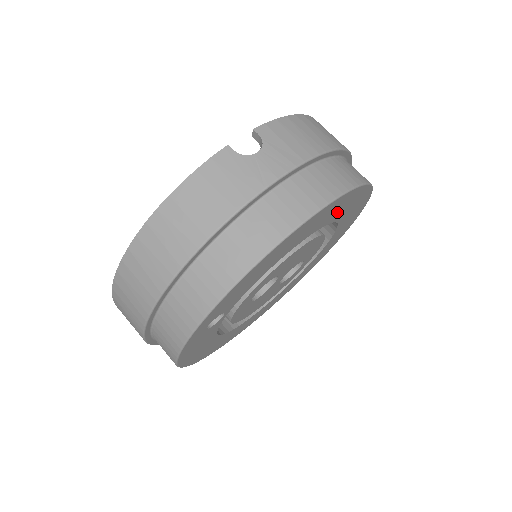
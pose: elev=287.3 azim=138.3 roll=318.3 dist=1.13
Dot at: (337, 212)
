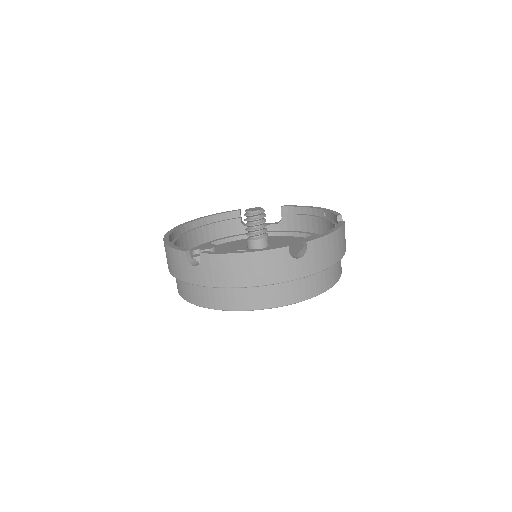
Dot at: occluded
